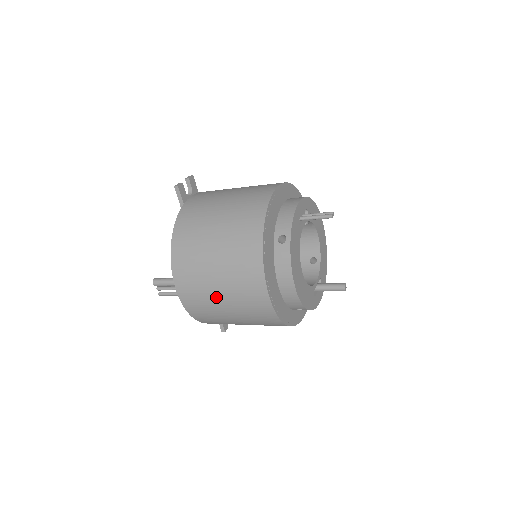
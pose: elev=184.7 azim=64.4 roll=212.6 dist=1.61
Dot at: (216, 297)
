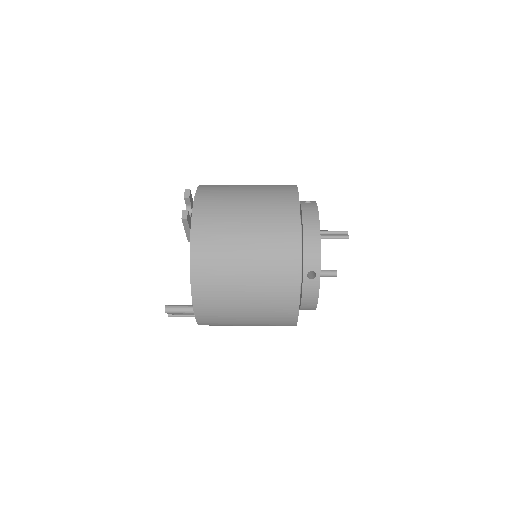
Dot at: (240, 322)
